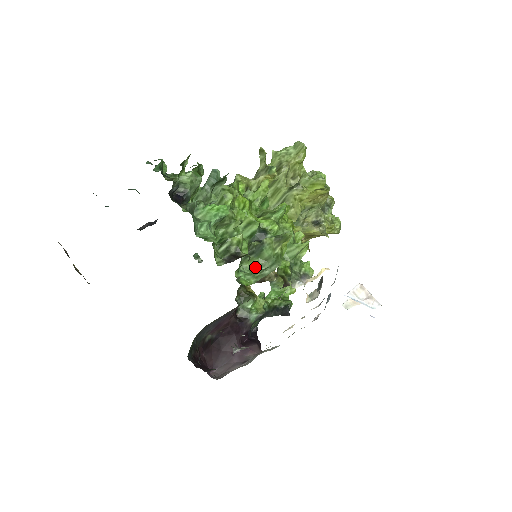
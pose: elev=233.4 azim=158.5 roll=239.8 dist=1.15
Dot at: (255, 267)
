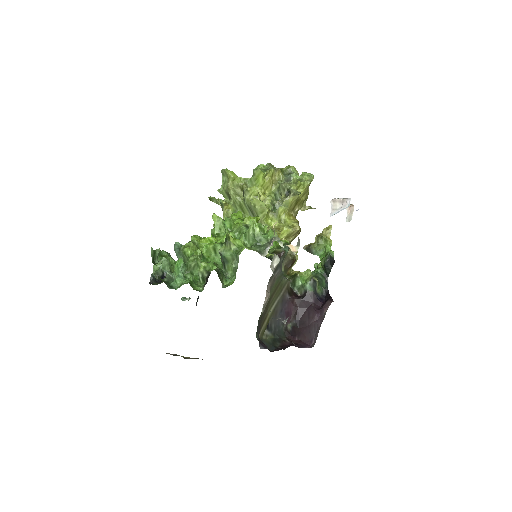
Dot at: (233, 269)
